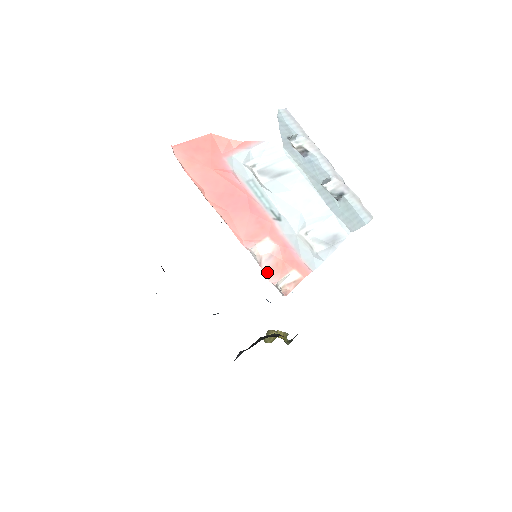
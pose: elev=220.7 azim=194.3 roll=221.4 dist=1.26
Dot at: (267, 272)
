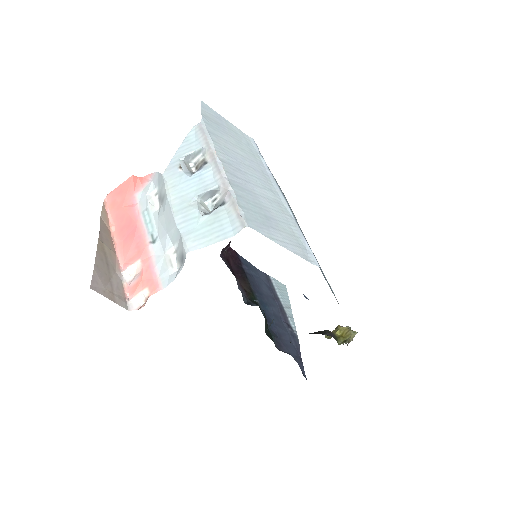
Dot at: (130, 289)
